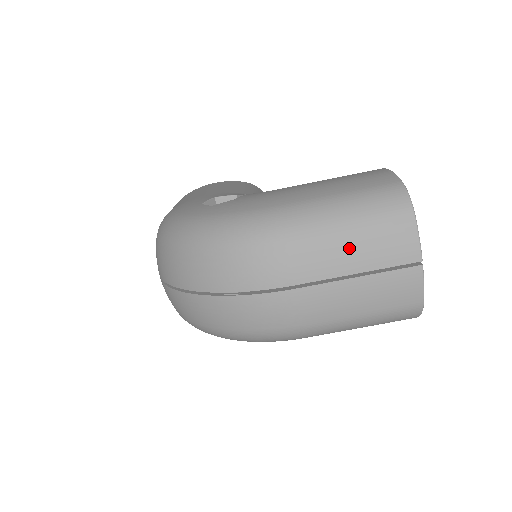
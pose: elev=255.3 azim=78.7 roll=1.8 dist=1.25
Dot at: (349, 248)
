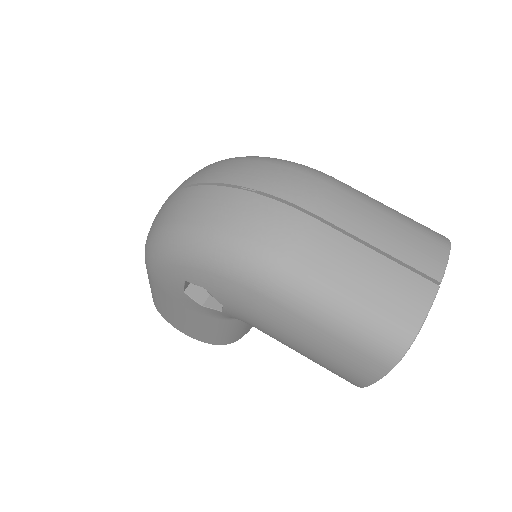
Dot at: (381, 225)
